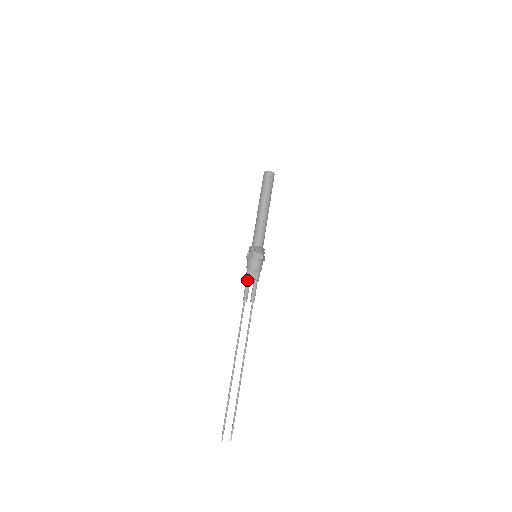
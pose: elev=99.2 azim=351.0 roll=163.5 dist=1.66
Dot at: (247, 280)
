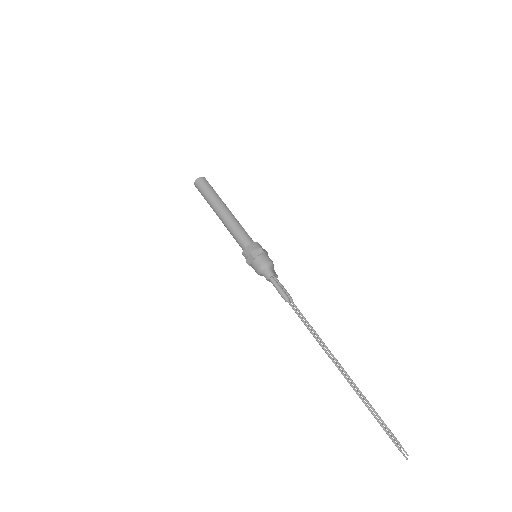
Dot at: (273, 278)
